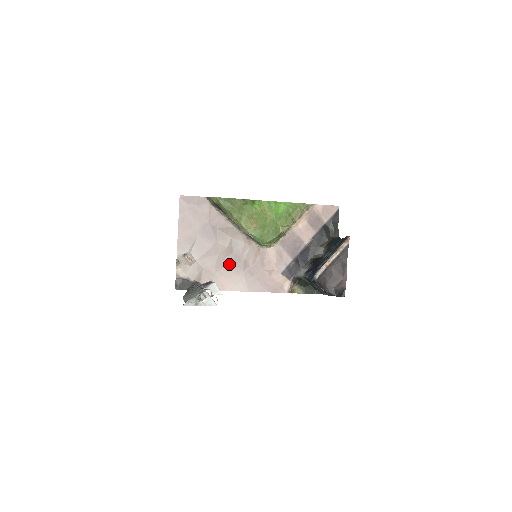
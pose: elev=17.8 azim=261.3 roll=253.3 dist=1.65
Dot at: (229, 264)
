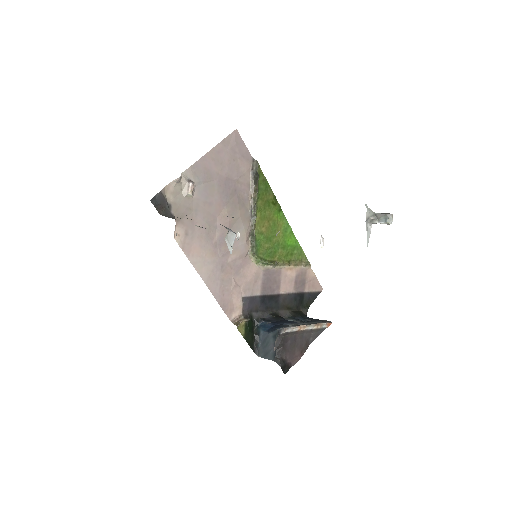
Dot at: (215, 237)
